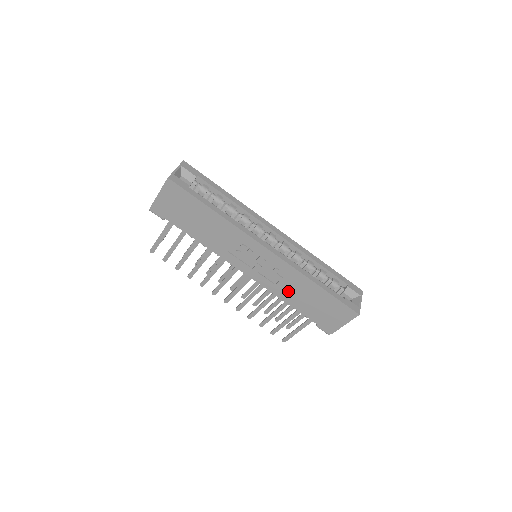
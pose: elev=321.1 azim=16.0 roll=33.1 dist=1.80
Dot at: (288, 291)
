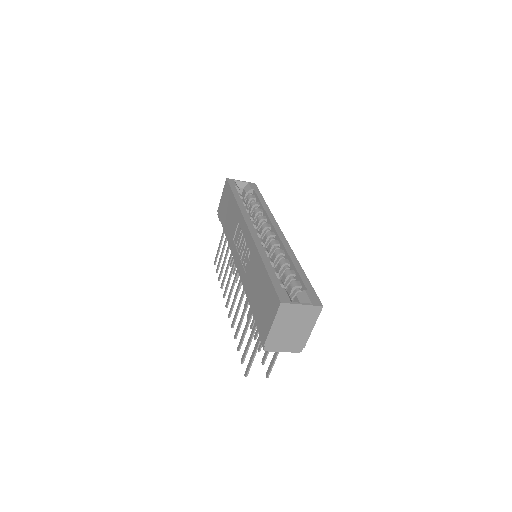
Dot at: (250, 280)
